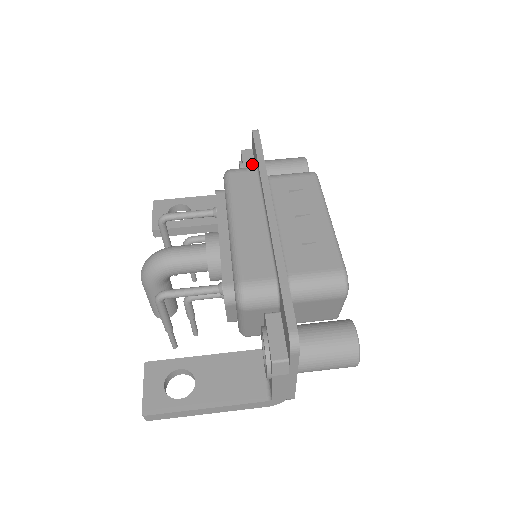
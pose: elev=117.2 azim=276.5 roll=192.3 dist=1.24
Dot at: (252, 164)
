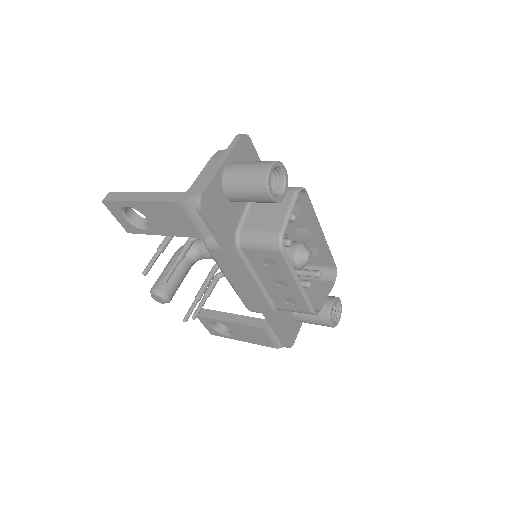
Dot at: occluded
